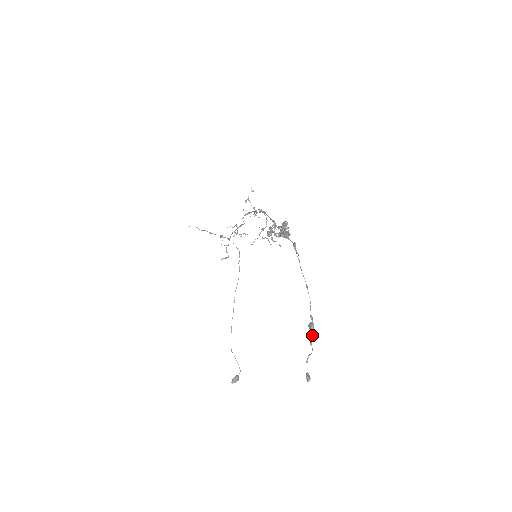
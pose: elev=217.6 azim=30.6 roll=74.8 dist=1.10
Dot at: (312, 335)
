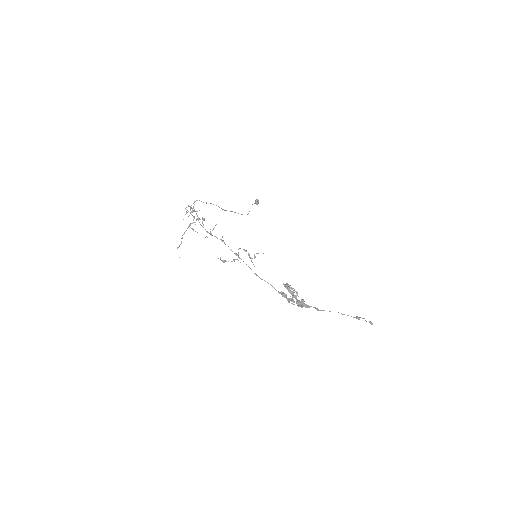
Dot at: occluded
